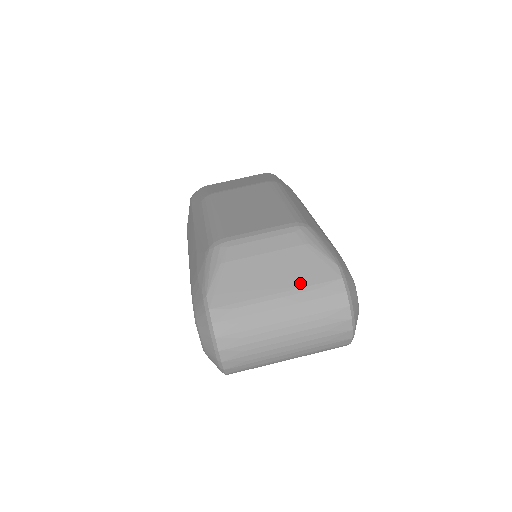
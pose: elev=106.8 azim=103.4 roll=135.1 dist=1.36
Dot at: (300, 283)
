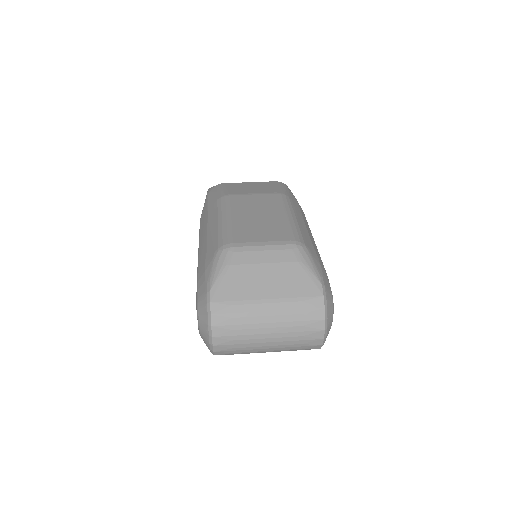
Dot at: (288, 294)
